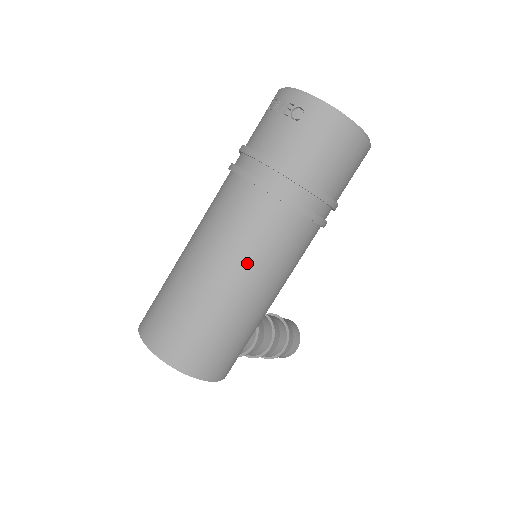
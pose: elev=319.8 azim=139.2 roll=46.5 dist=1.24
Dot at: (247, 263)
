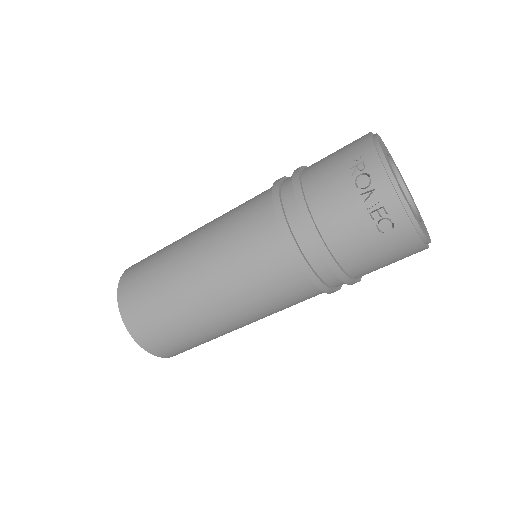
Dot at: (257, 314)
